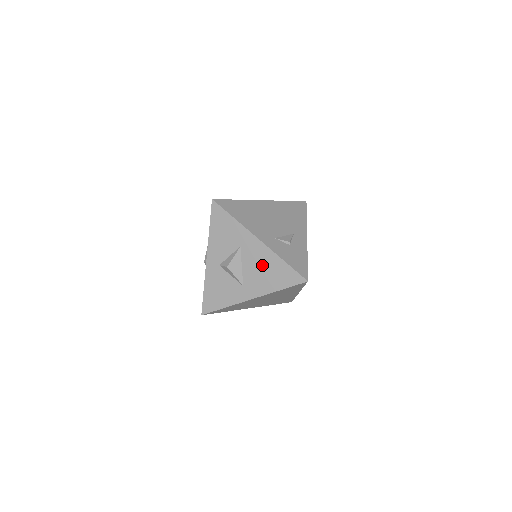
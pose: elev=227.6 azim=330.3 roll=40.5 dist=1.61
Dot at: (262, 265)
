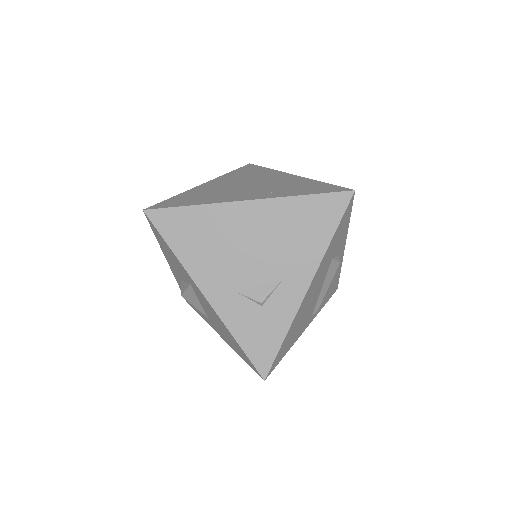
Dot at: (216, 320)
